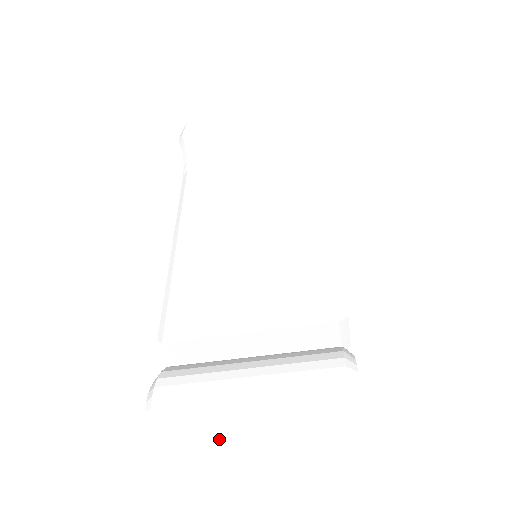
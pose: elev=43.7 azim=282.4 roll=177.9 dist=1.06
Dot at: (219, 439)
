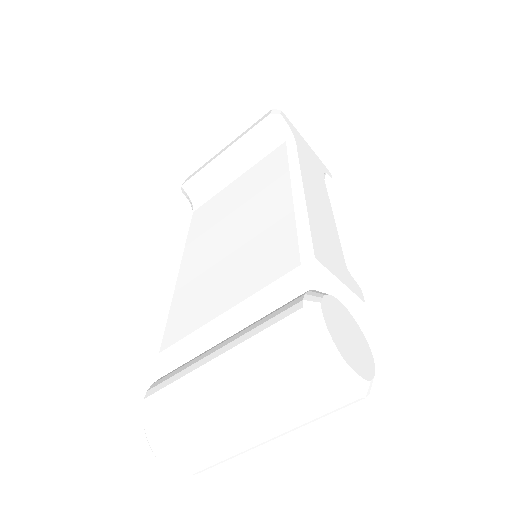
Dot at: (201, 420)
